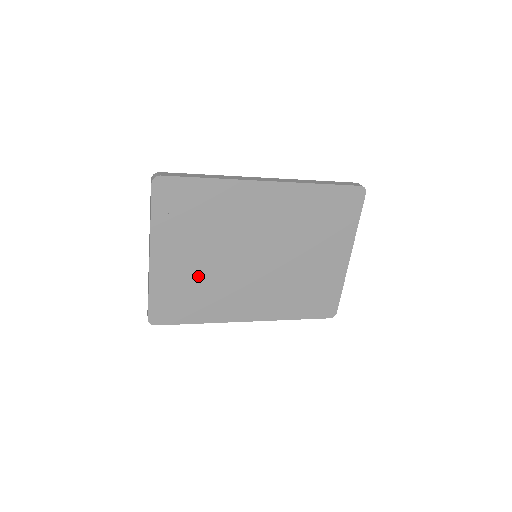
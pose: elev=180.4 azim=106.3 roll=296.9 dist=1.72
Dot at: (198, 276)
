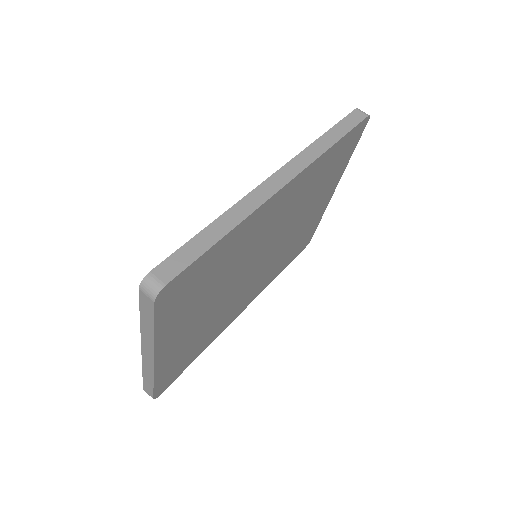
Dot at: (204, 325)
